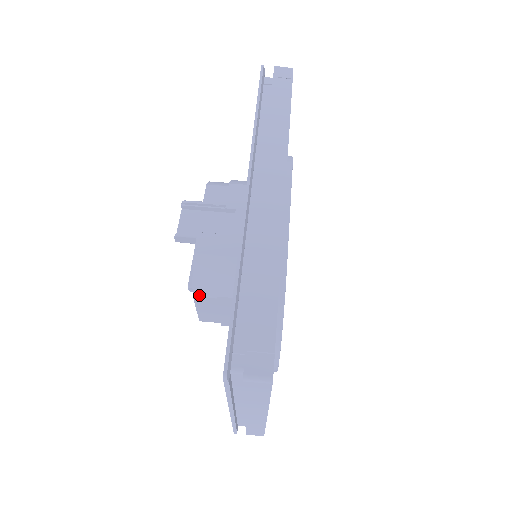
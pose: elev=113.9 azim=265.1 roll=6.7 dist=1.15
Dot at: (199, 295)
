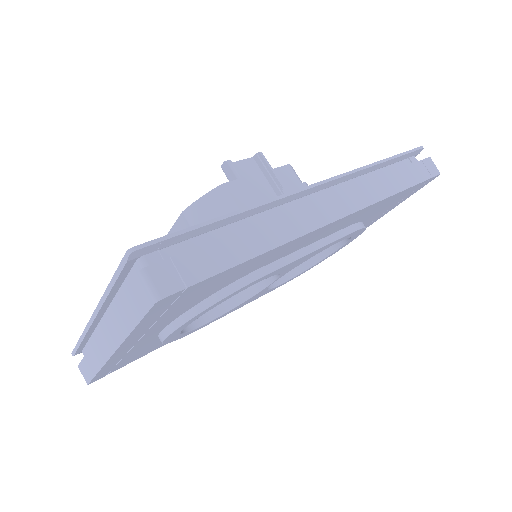
Dot at: (187, 216)
